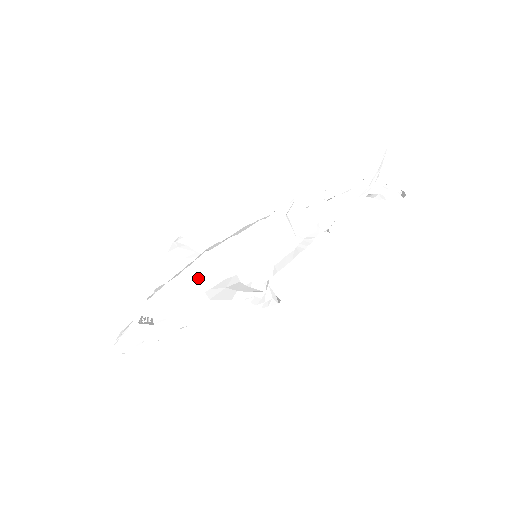
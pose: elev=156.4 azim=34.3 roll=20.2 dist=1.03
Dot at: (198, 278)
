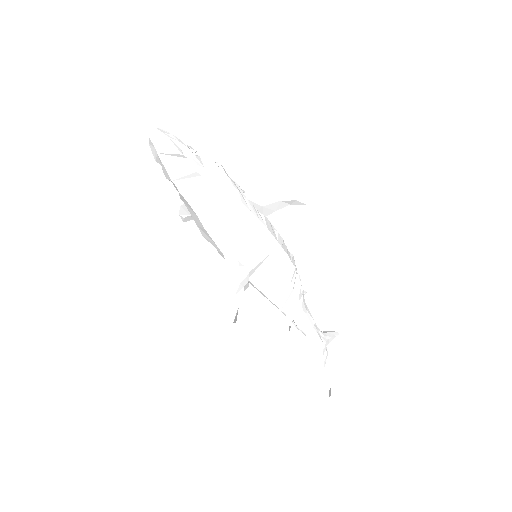
Dot at: occluded
